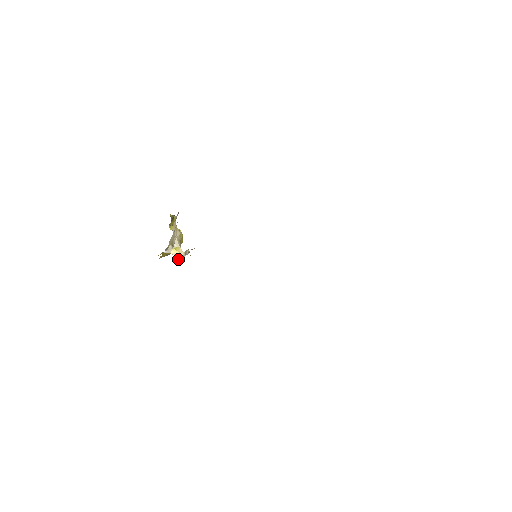
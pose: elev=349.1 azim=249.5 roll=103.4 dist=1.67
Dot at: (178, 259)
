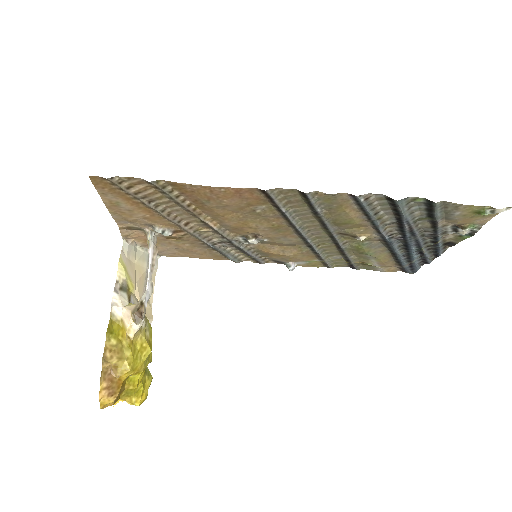
Dot at: (134, 310)
